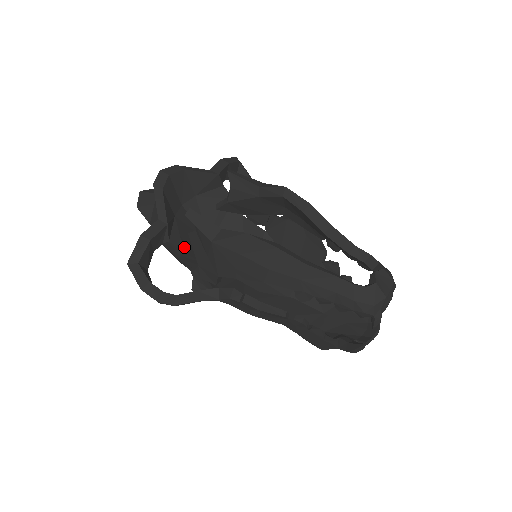
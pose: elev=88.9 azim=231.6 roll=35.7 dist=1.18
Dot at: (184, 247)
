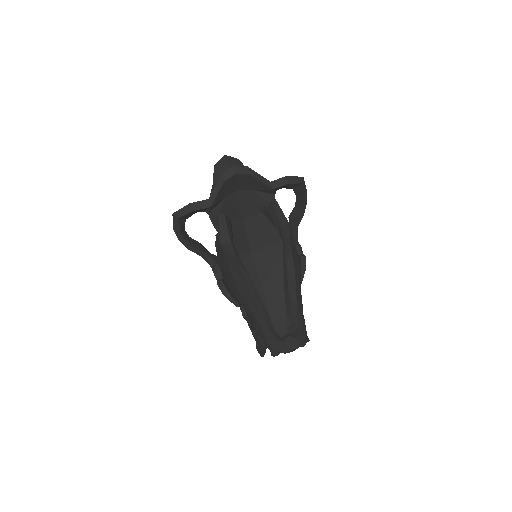
Dot at: (216, 221)
